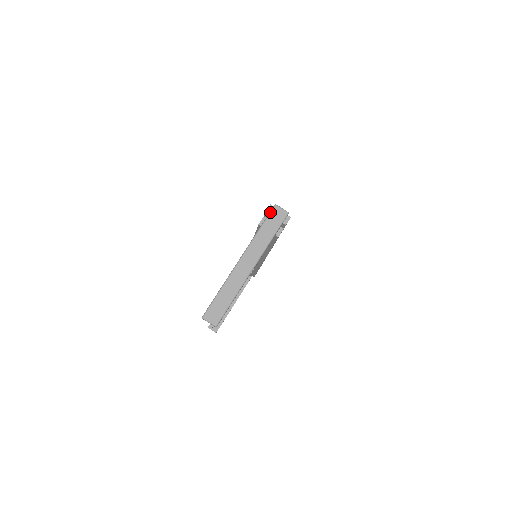
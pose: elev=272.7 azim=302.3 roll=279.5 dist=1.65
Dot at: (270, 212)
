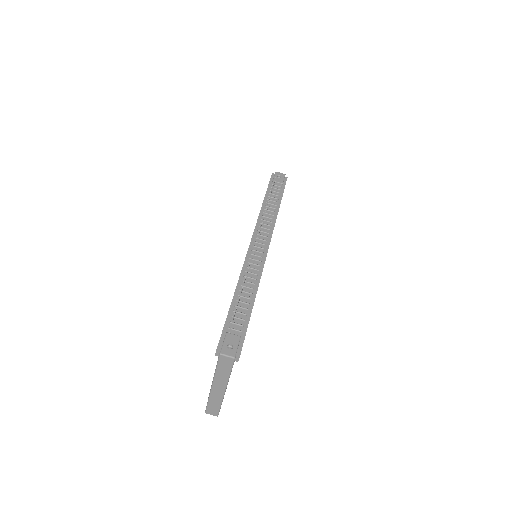
Dot at: (218, 359)
